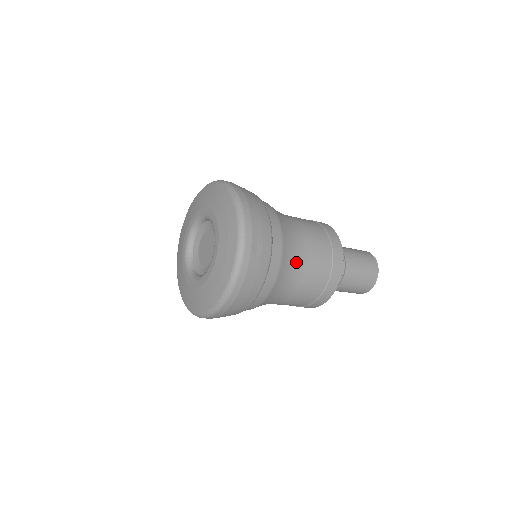
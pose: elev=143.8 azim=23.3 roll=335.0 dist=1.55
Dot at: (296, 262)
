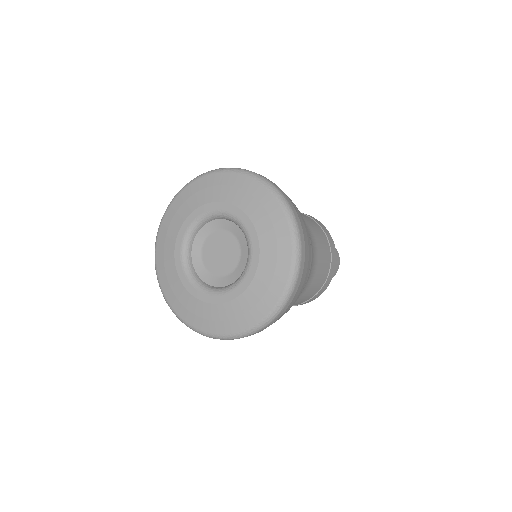
Dot at: (308, 231)
